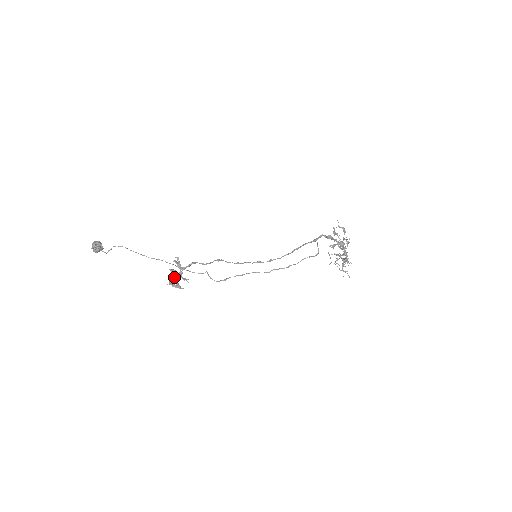
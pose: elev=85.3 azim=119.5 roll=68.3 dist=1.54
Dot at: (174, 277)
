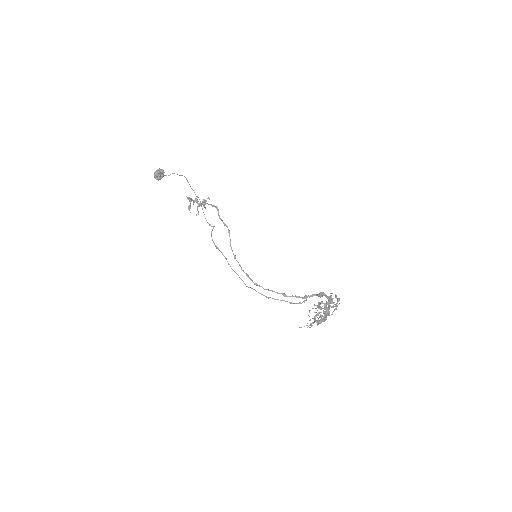
Dot at: (193, 202)
